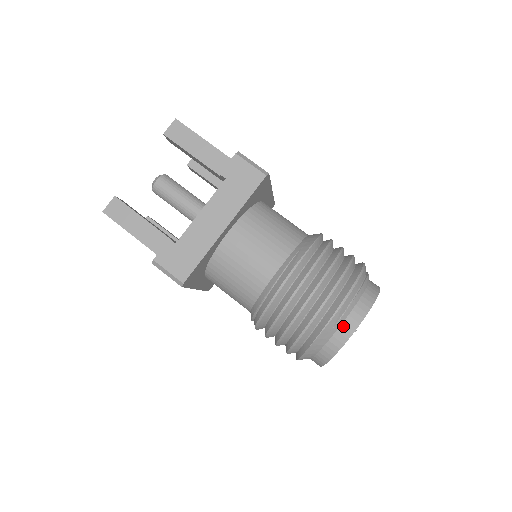
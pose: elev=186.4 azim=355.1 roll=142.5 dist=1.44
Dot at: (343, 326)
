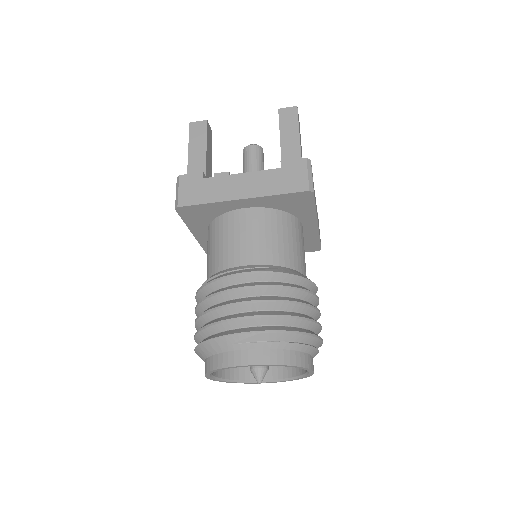
Dot at: (242, 352)
